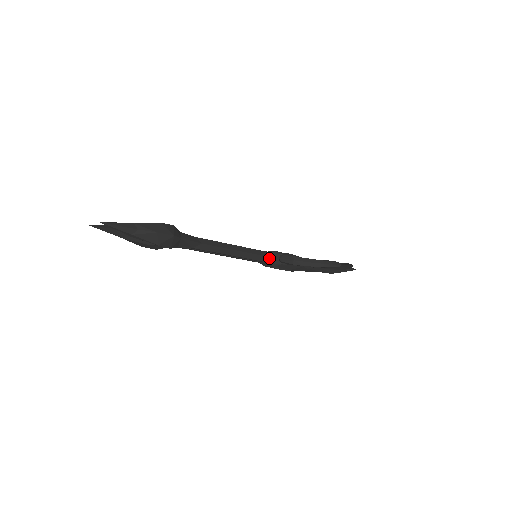
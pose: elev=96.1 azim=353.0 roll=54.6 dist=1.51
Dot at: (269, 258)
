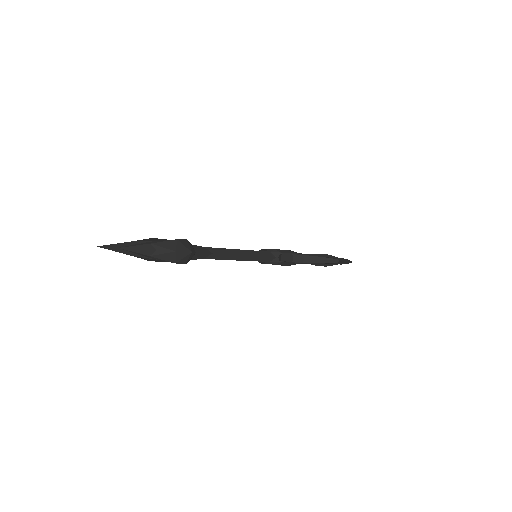
Dot at: (270, 258)
